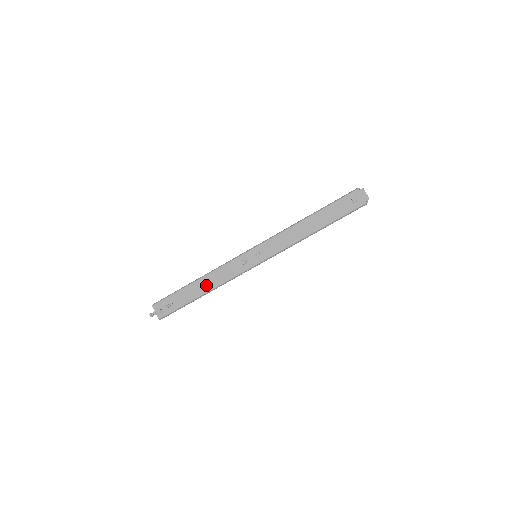
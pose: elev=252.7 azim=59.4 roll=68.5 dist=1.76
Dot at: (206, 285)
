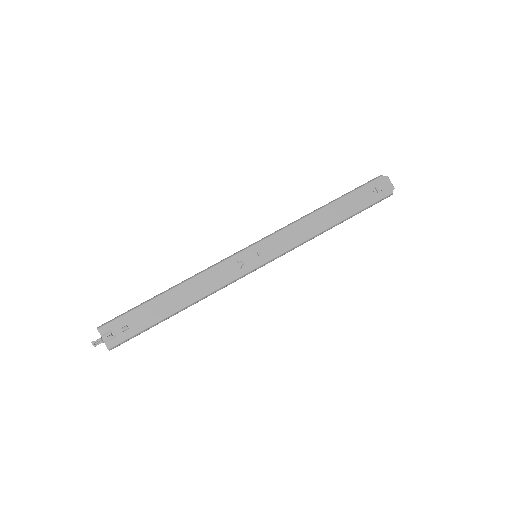
Dot at: (185, 296)
